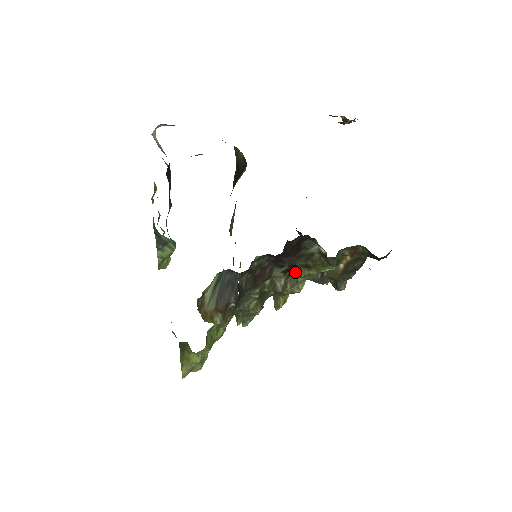
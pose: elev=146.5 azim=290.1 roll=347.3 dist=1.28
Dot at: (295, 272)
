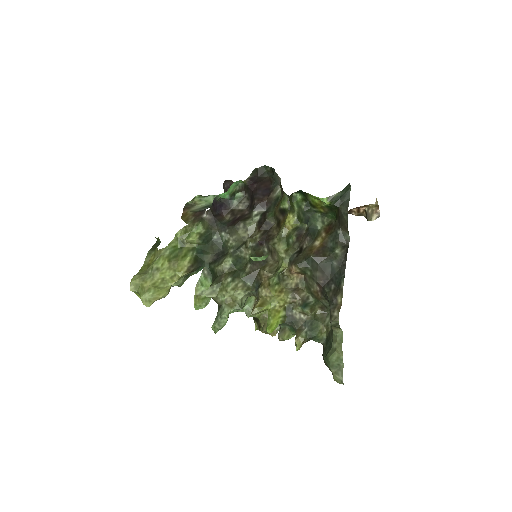
Dot at: (270, 237)
